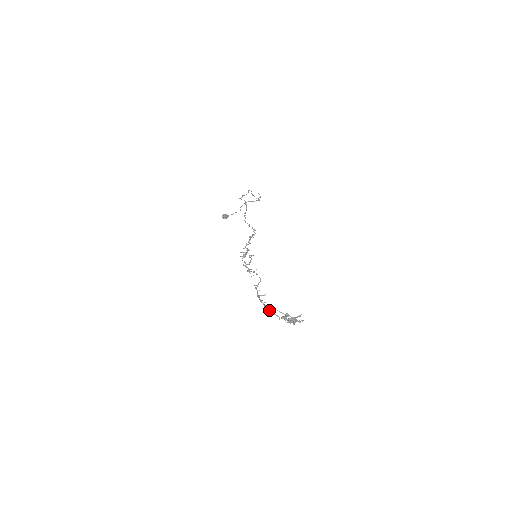
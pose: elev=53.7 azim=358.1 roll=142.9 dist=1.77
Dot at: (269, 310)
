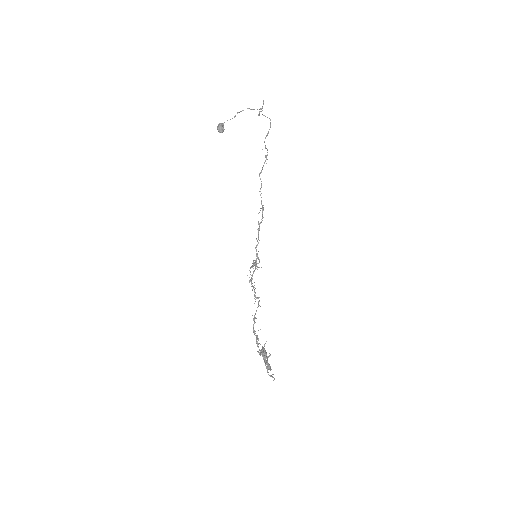
Dot at: occluded
